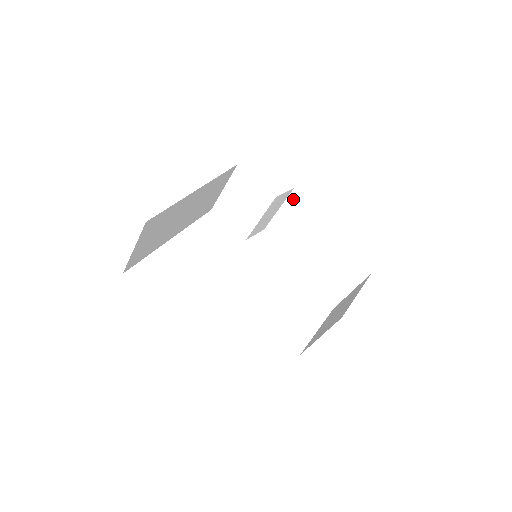
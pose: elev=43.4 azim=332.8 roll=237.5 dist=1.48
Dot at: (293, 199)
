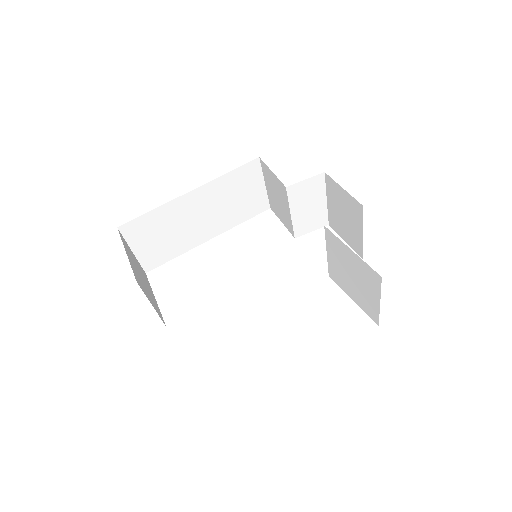
Dot at: (329, 185)
